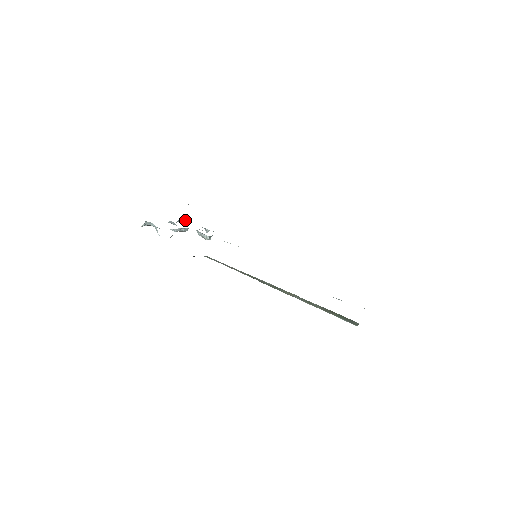
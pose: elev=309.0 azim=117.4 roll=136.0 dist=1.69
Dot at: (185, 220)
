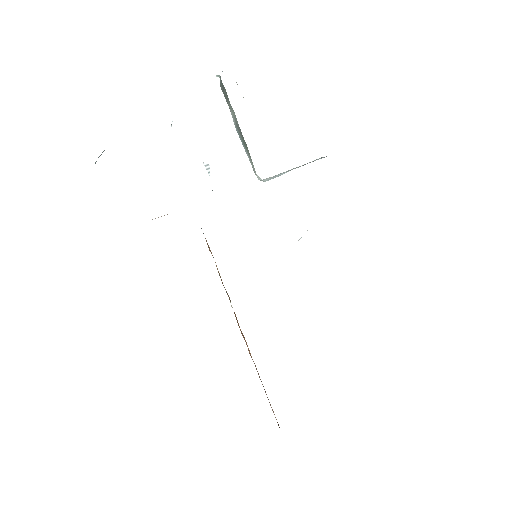
Dot at: occluded
